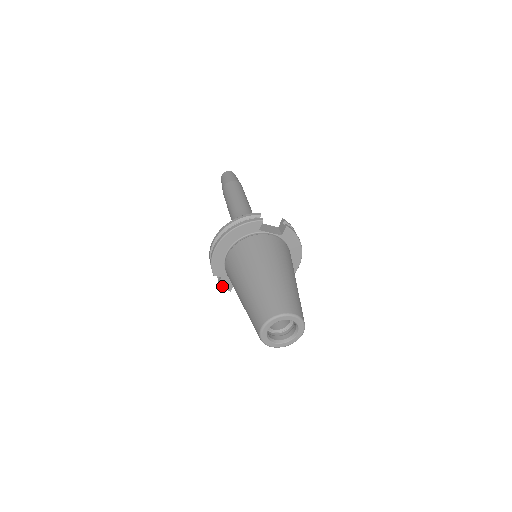
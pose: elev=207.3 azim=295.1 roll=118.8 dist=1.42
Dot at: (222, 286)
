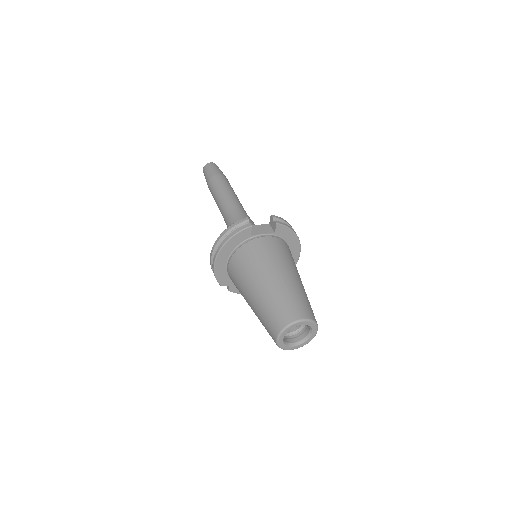
Dot at: occluded
